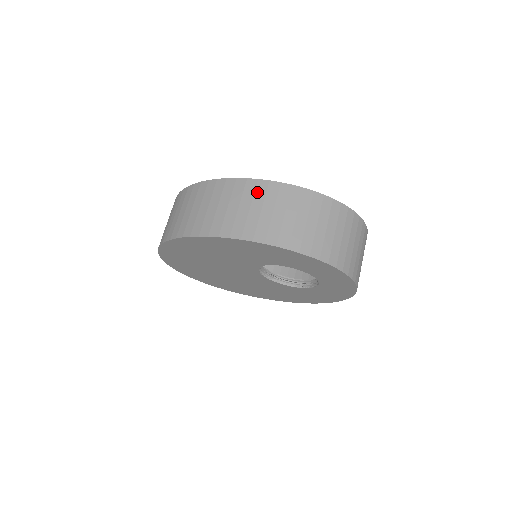
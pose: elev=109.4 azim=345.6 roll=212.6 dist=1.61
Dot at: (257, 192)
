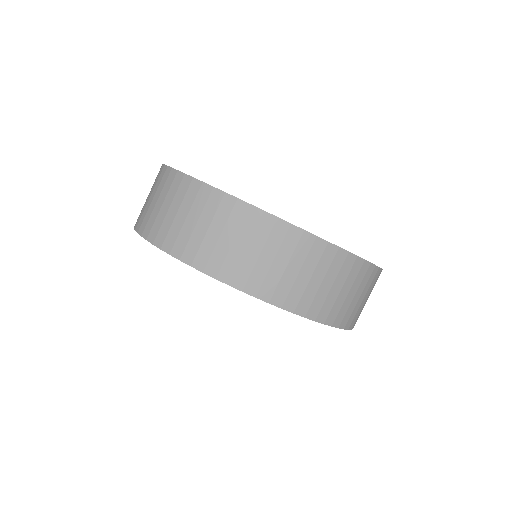
Dot at: (344, 268)
